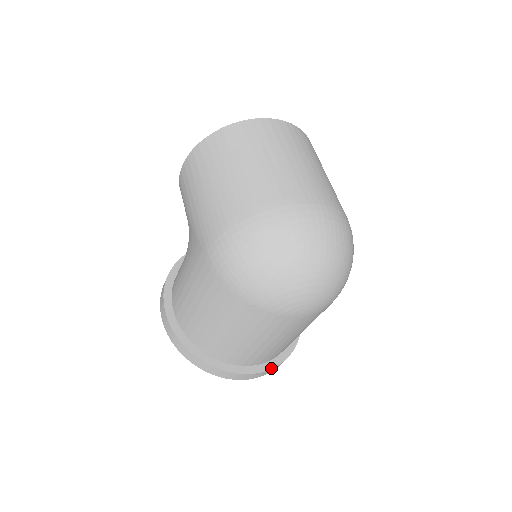
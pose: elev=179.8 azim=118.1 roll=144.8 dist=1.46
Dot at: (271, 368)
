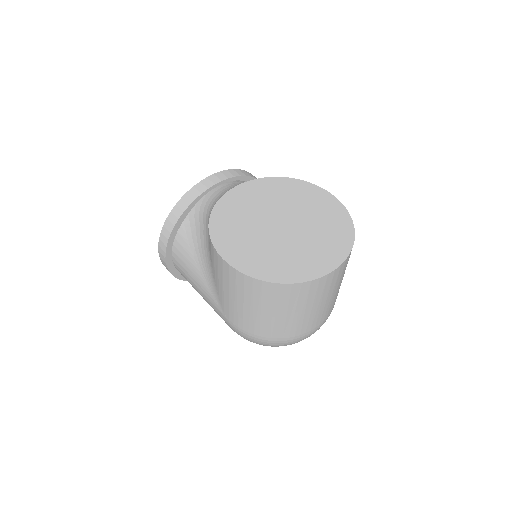
Dot at: occluded
